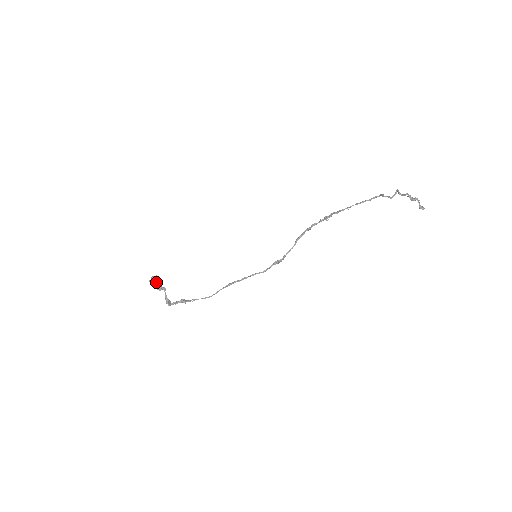
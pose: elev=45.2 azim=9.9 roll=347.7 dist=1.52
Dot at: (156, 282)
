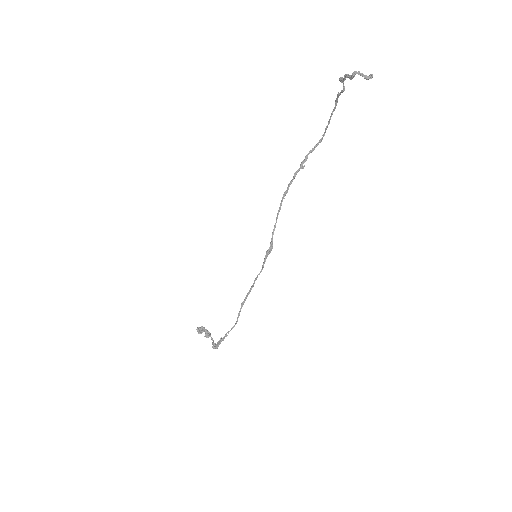
Dot at: (203, 331)
